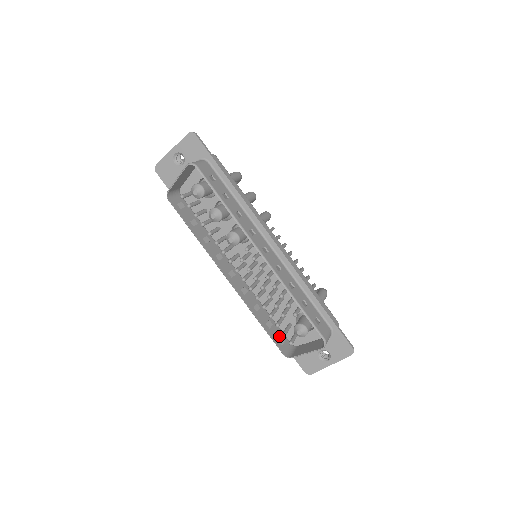
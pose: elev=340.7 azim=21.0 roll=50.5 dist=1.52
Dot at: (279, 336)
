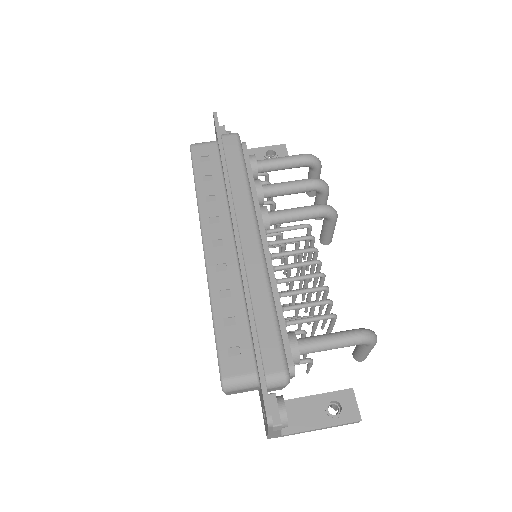
Dot at: occluded
